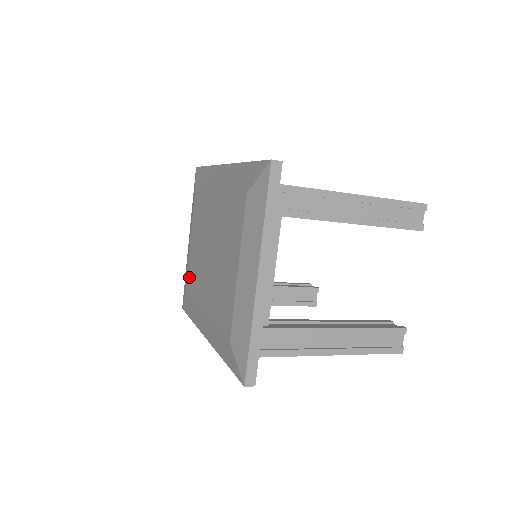
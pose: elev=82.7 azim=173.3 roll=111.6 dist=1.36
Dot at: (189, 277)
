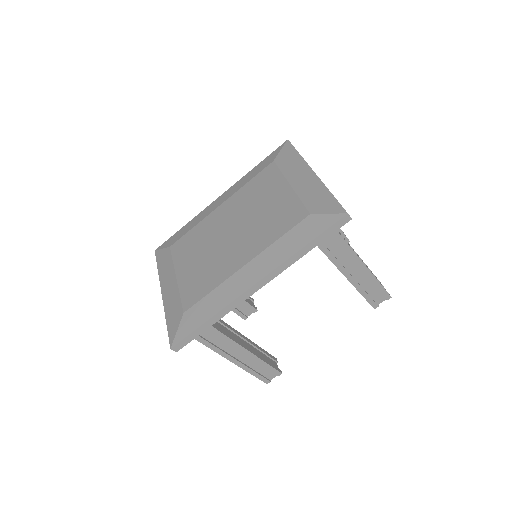
Dot at: (190, 291)
